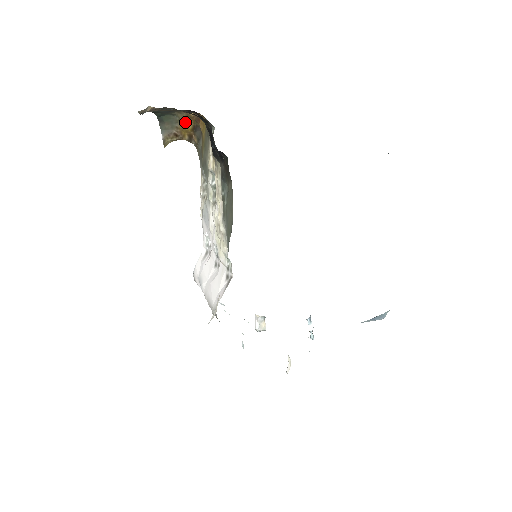
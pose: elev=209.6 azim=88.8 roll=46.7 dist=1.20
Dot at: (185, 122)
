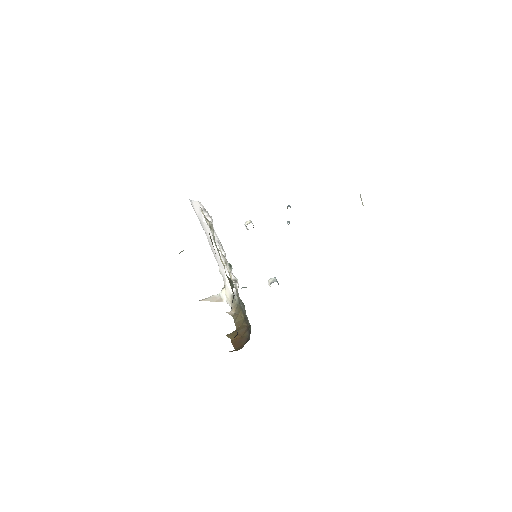
Dot at: occluded
